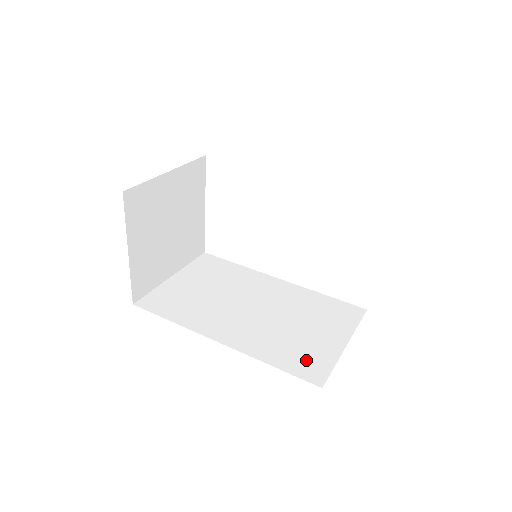
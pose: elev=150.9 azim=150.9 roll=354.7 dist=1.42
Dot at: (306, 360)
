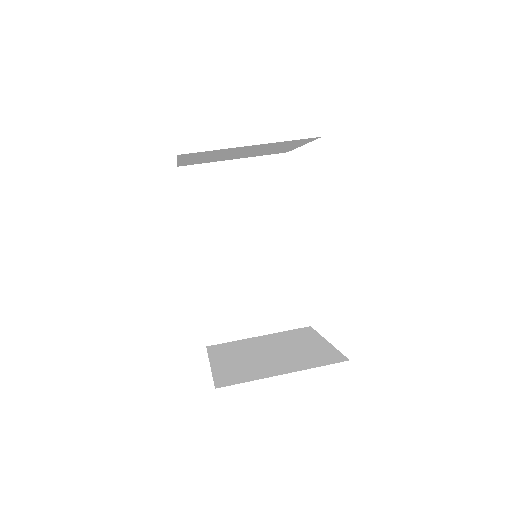
Dot at: (222, 322)
